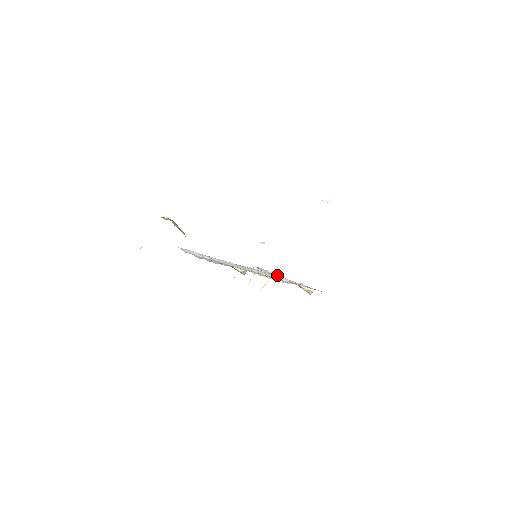
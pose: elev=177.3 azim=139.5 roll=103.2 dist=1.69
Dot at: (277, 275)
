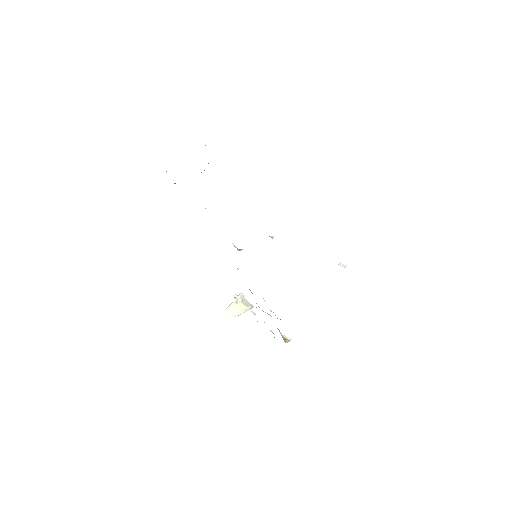
Dot at: occluded
